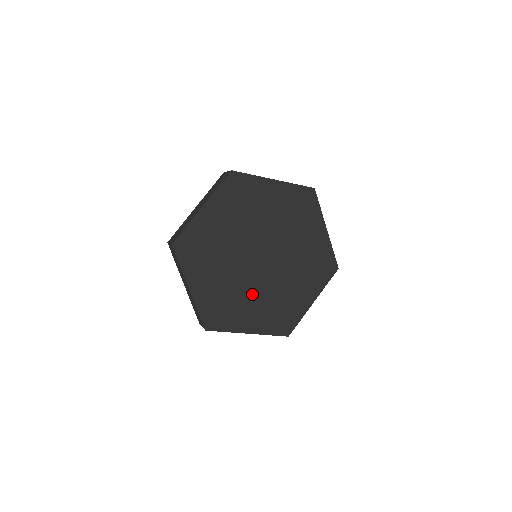
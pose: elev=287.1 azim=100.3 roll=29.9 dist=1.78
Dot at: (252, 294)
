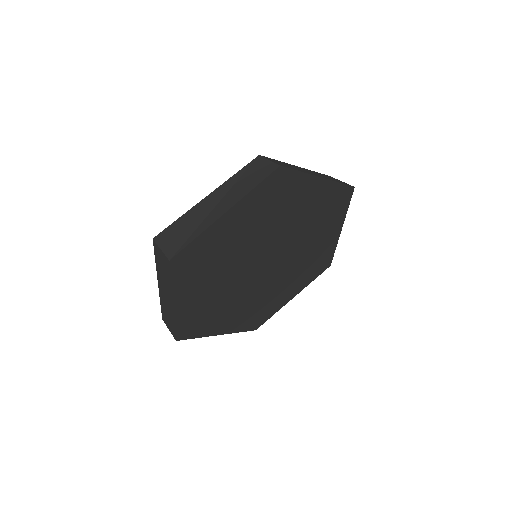
Dot at: (277, 284)
